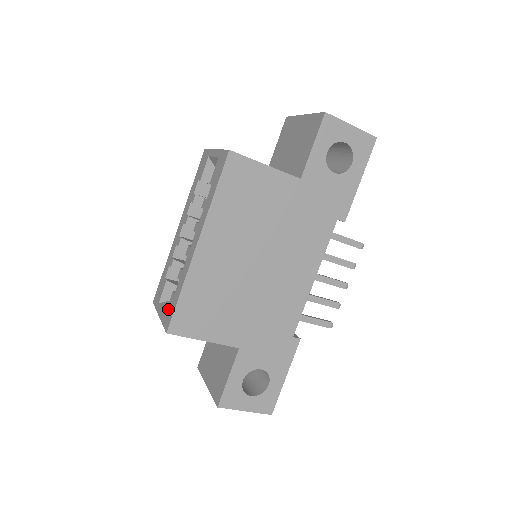
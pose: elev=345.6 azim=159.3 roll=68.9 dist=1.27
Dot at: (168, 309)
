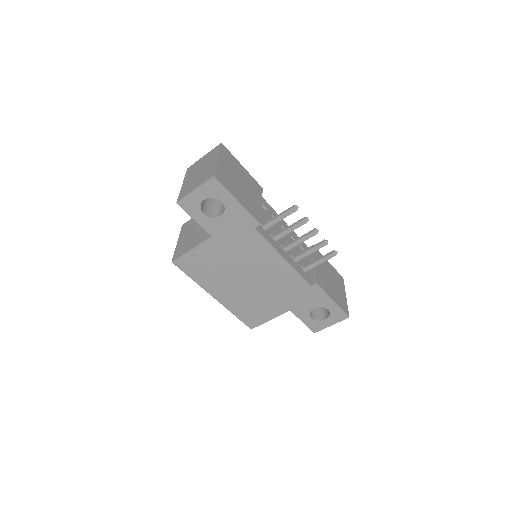
Dot at: occluded
